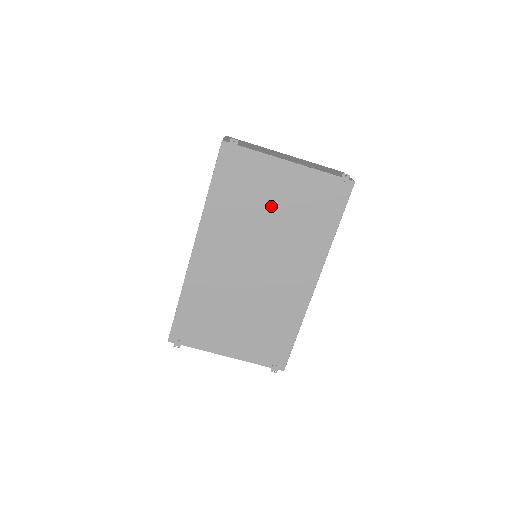
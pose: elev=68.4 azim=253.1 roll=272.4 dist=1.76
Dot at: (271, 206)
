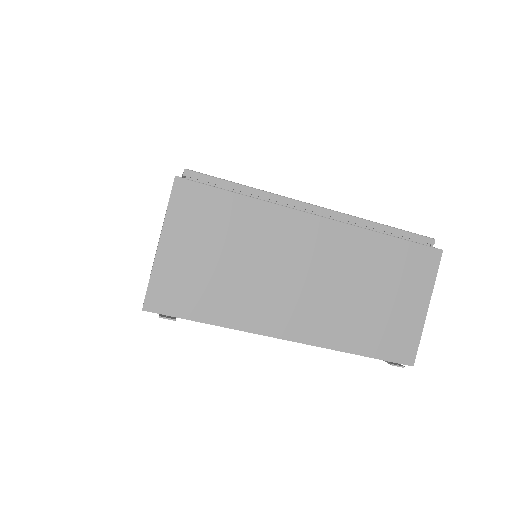
Dot at: occluded
